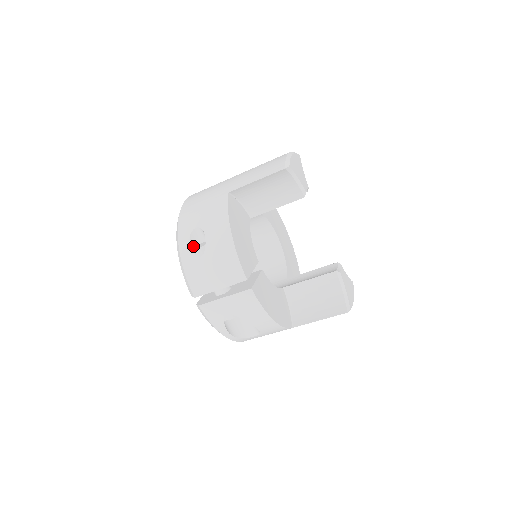
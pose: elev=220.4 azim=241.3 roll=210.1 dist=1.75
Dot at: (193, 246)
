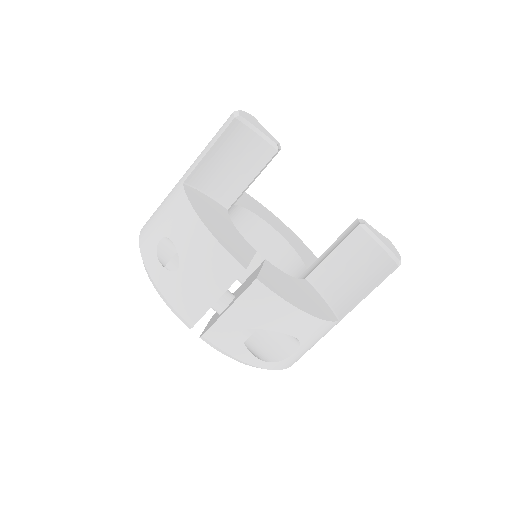
Dot at: (165, 264)
